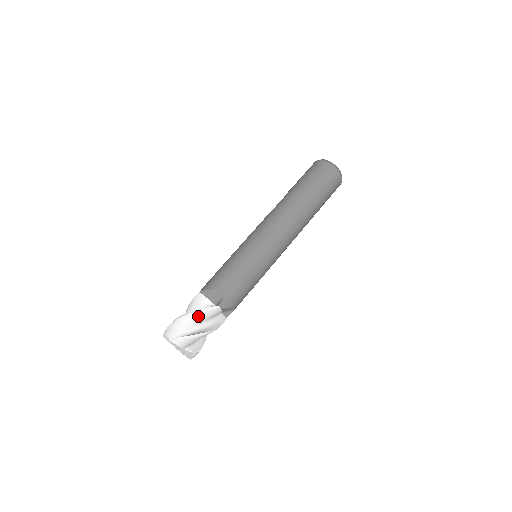
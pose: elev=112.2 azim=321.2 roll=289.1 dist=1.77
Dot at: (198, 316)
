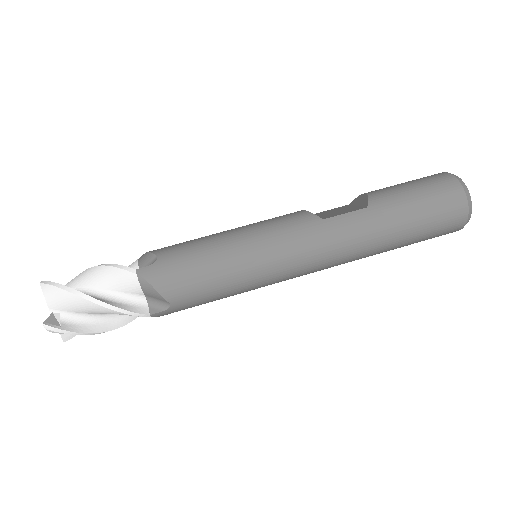
Dot at: (111, 312)
